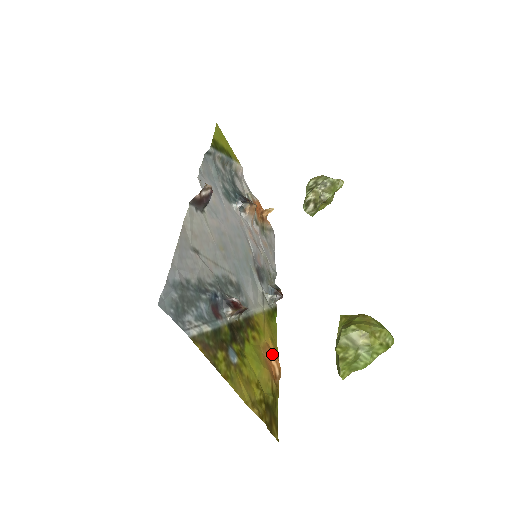
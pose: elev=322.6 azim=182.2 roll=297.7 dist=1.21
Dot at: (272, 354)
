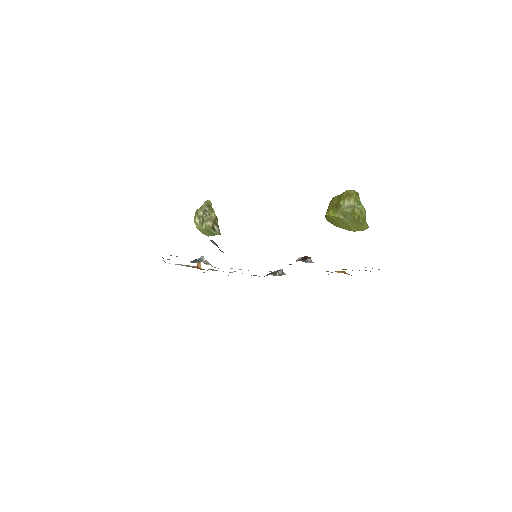
Dot at: occluded
